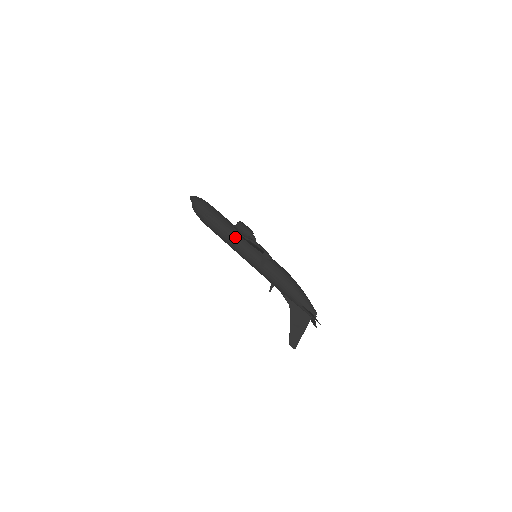
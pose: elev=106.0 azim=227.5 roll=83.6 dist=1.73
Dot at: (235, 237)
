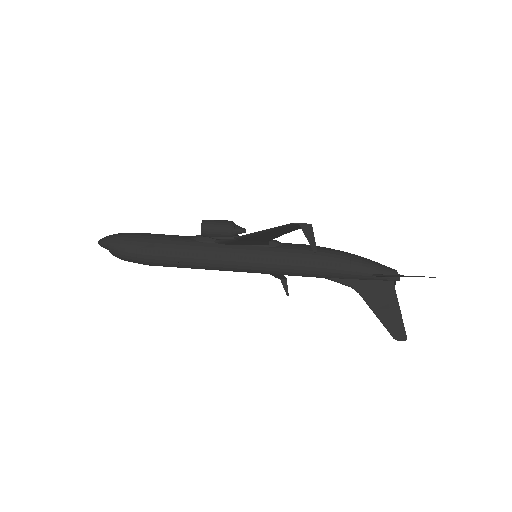
Dot at: (209, 251)
